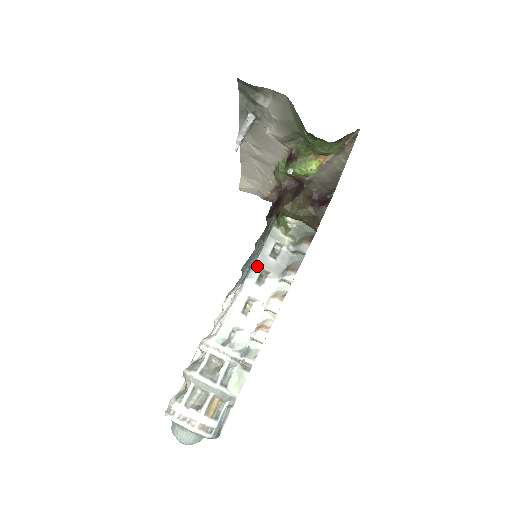
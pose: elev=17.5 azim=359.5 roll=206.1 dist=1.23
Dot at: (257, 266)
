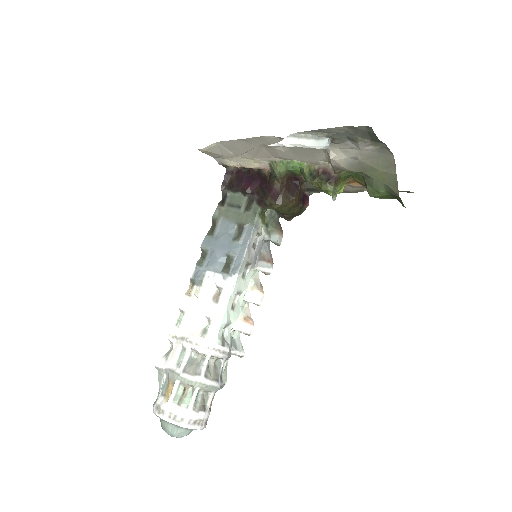
Dot at: (245, 260)
